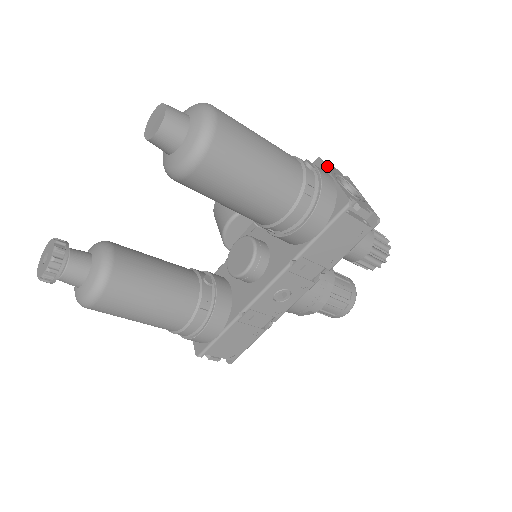
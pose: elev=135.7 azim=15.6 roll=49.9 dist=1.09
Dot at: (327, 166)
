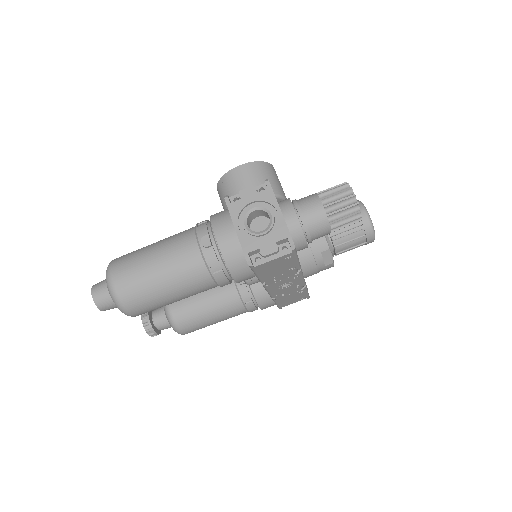
Dot at: (232, 208)
